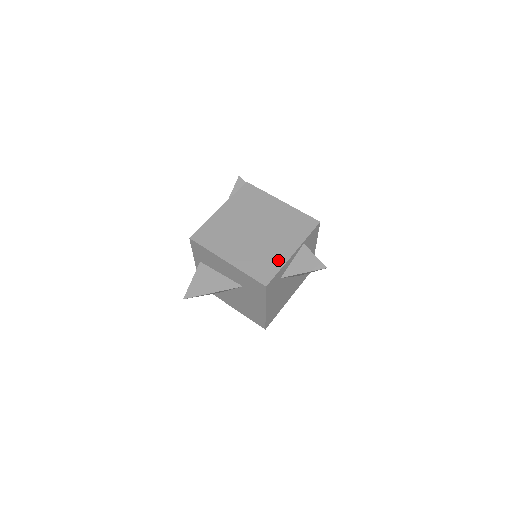
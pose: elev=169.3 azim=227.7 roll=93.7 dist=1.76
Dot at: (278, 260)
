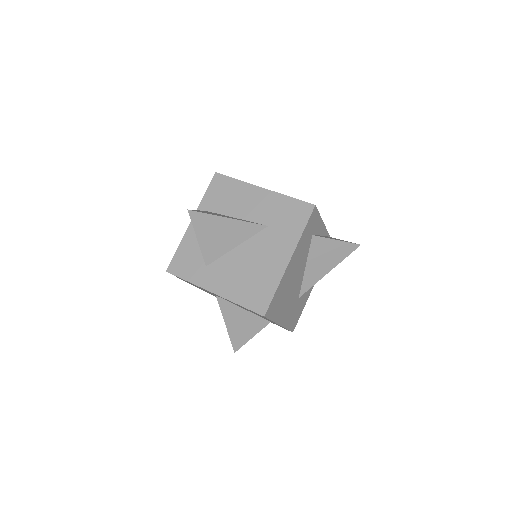
Dot at: occluded
